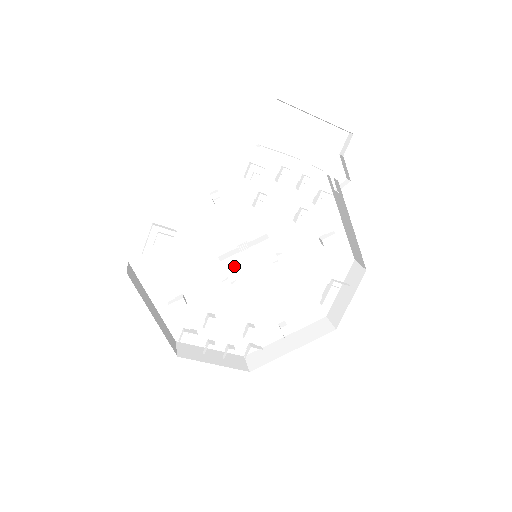
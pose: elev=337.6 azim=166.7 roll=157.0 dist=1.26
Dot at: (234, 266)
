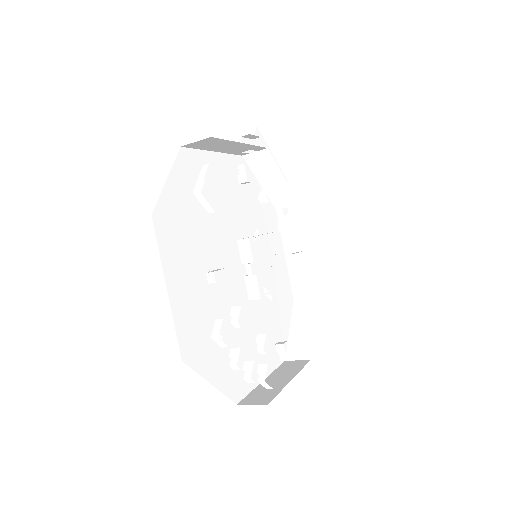
Dot at: (231, 270)
